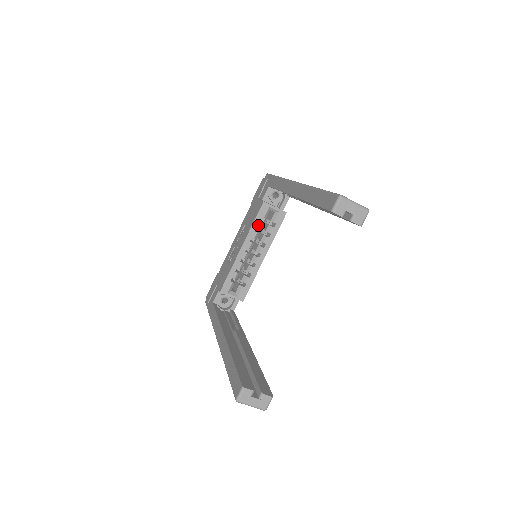
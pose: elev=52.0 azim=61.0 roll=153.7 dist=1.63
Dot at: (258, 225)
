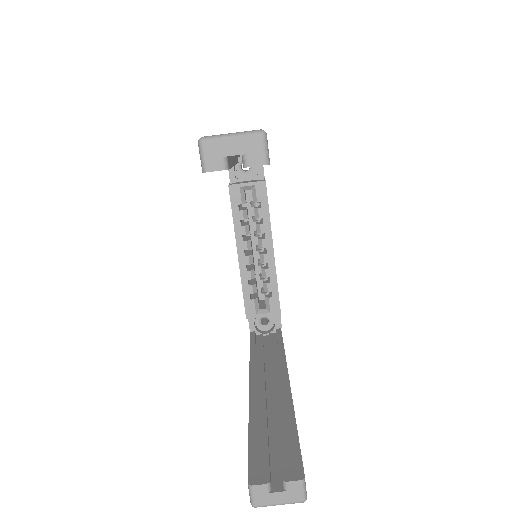
Dot at: (240, 217)
